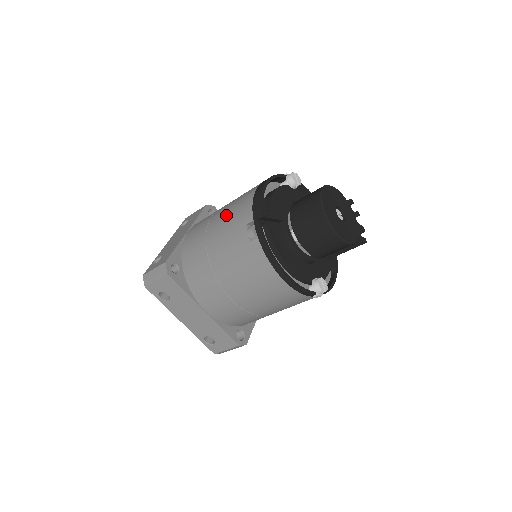
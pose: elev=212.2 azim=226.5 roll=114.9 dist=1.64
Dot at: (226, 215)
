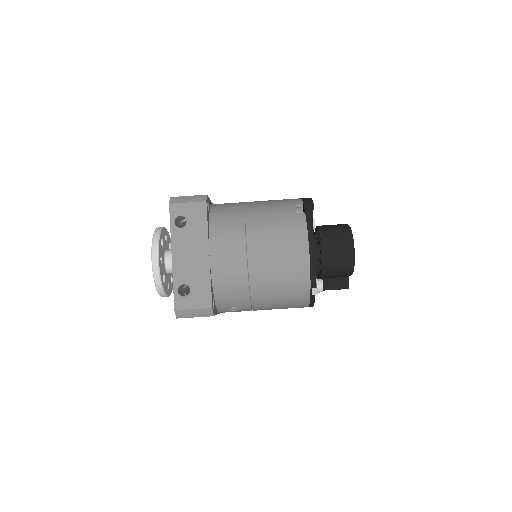
Dot at: (270, 200)
